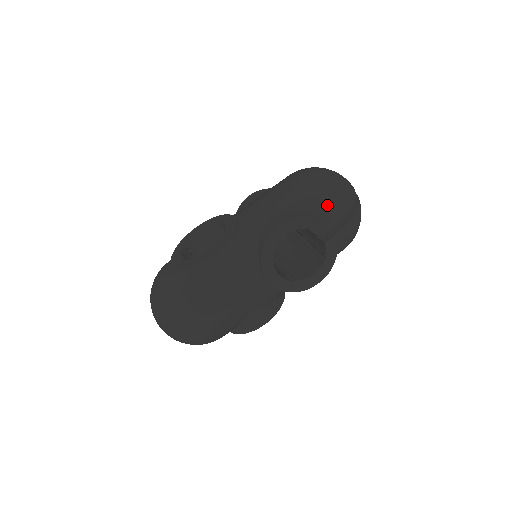
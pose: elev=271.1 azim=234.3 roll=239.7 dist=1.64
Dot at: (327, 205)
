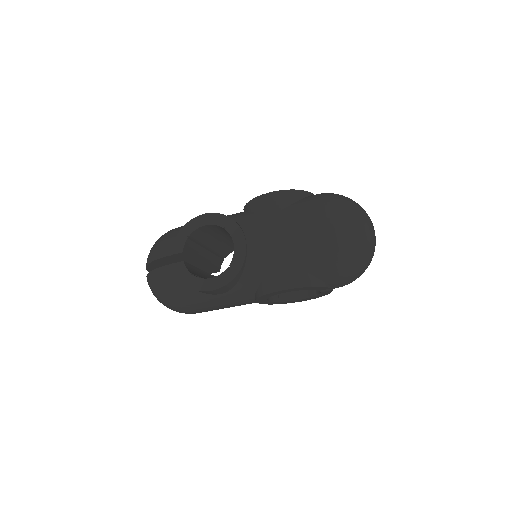
Dot at: (337, 275)
